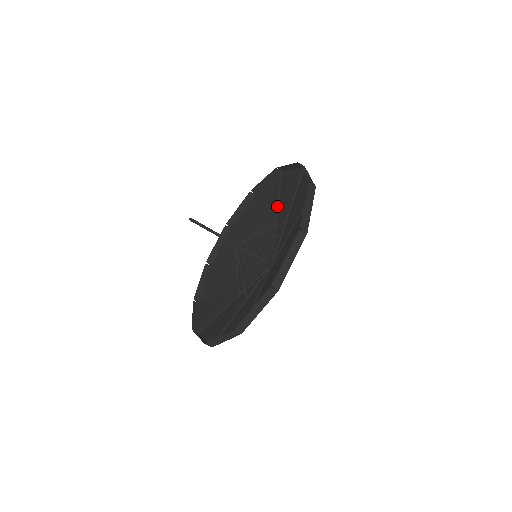
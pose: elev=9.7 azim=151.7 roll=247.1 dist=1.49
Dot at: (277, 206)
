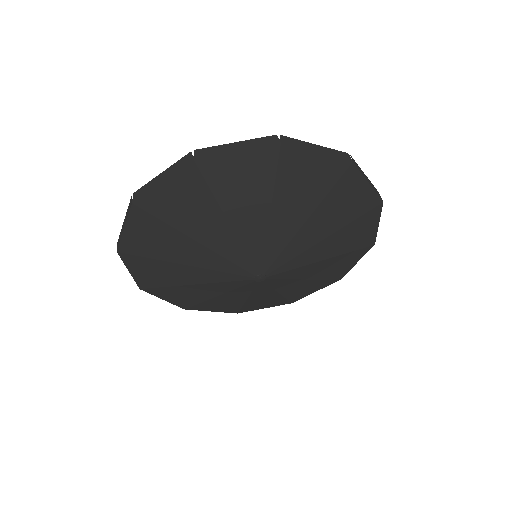
Dot at: (333, 255)
